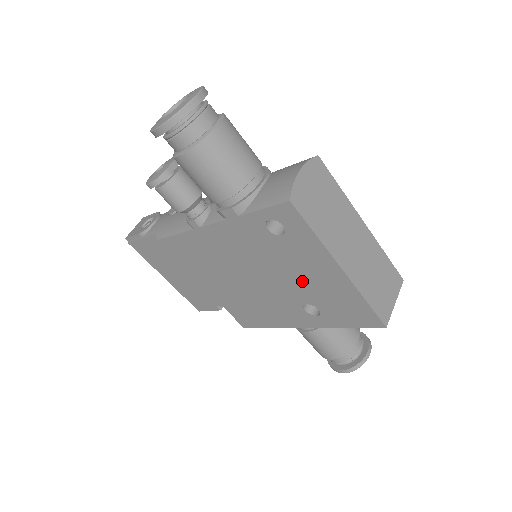
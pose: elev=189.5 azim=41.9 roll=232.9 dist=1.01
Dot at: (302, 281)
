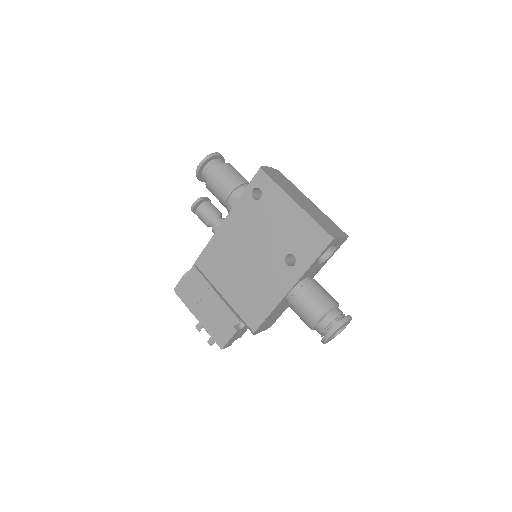
Dot at: (278, 232)
